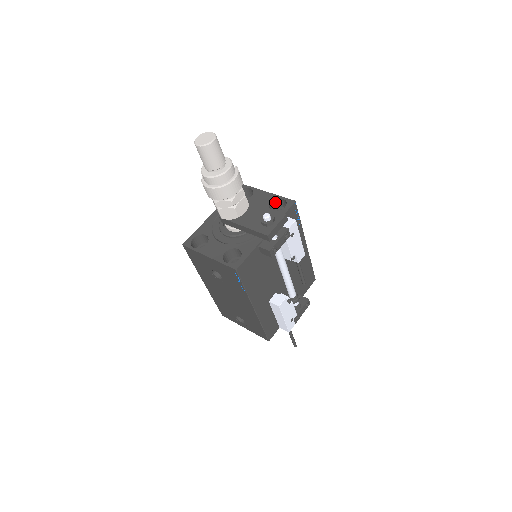
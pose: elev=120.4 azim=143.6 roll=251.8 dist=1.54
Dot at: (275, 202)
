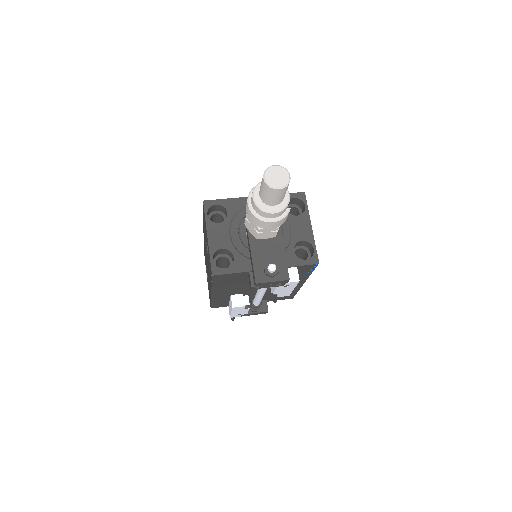
Dot at: (307, 243)
